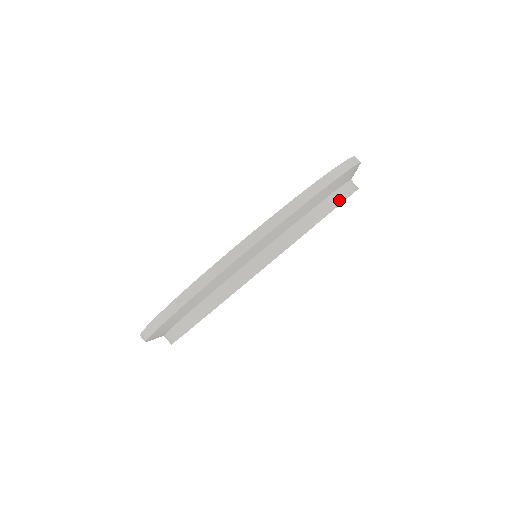
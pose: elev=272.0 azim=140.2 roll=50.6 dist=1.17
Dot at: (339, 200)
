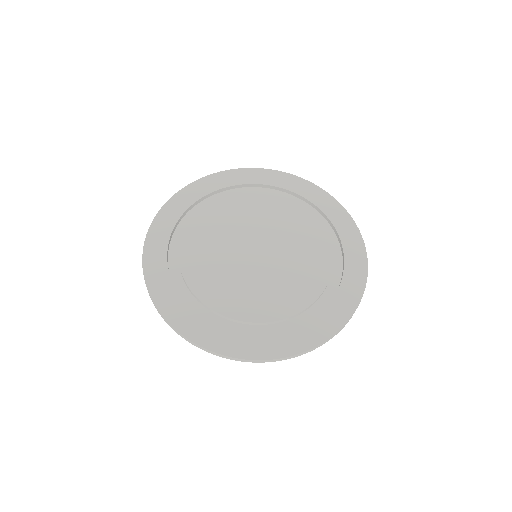
Dot at: occluded
